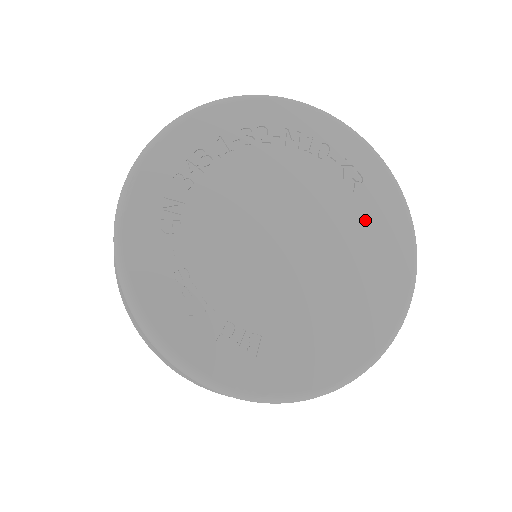
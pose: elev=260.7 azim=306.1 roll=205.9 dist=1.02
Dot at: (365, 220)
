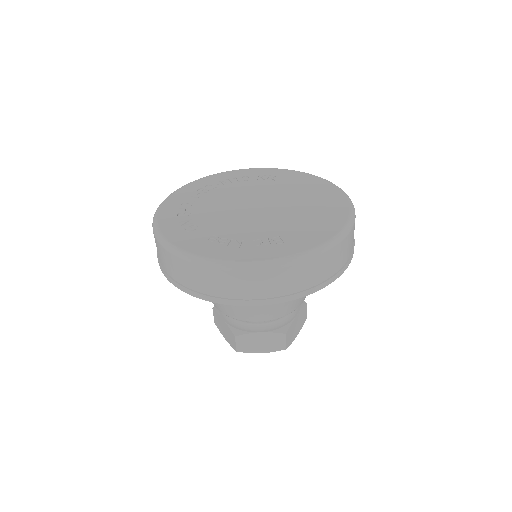
Dot at: (291, 185)
